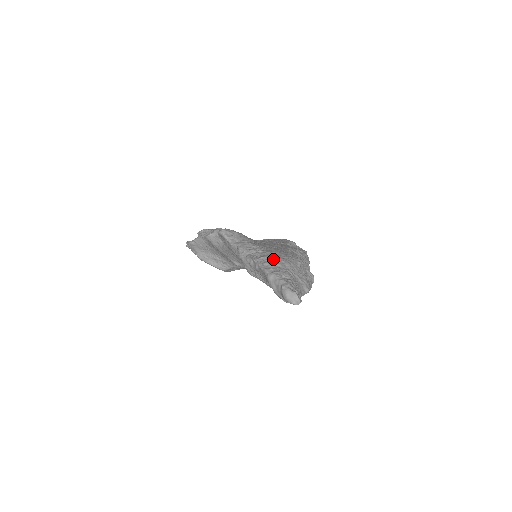
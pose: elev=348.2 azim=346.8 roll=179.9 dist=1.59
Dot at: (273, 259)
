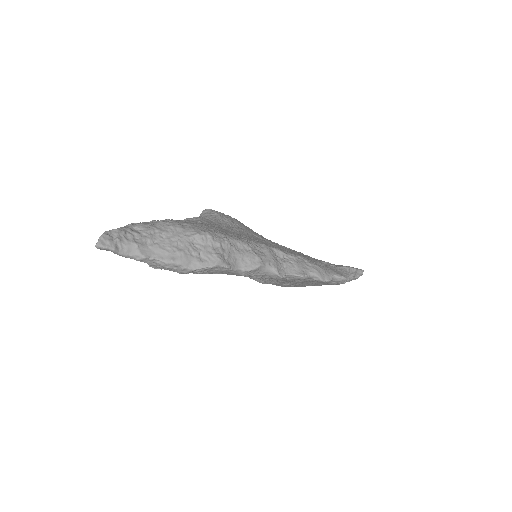
Dot at: (166, 220)
